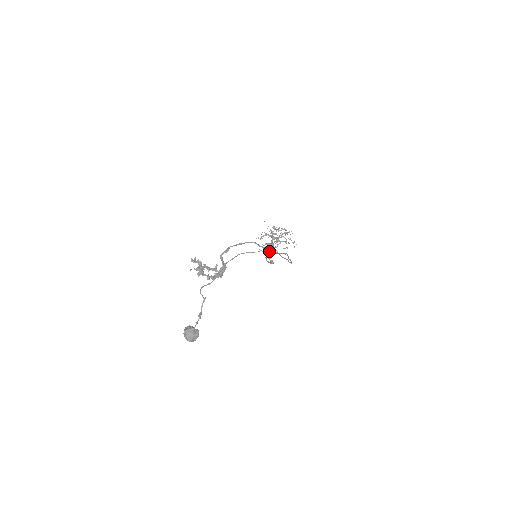
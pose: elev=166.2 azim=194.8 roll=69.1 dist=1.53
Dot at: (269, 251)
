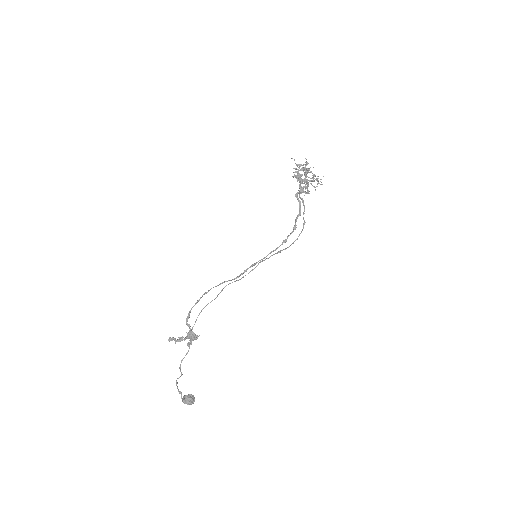
Dot at: occluded
